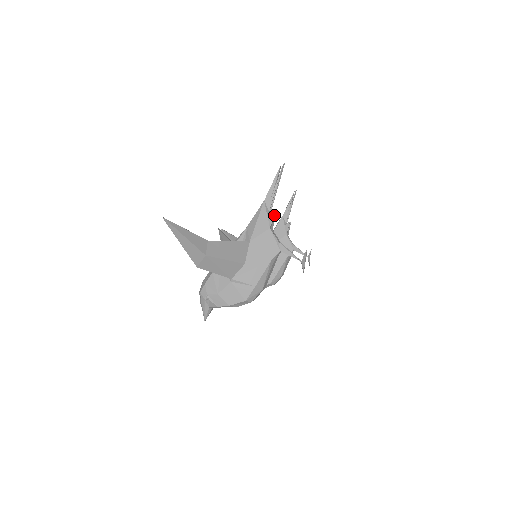
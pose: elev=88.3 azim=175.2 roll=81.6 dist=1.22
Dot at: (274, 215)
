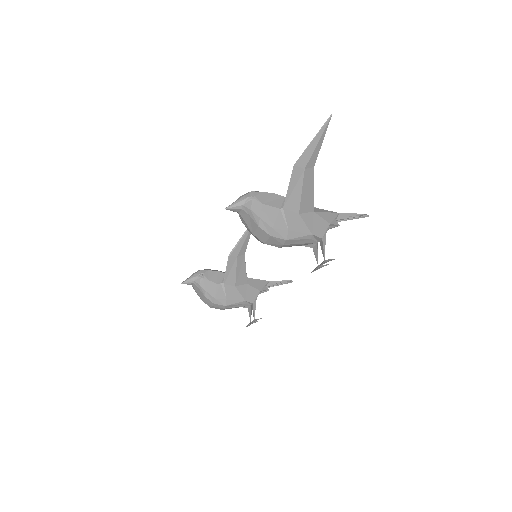
Dot at: (337, 224)
